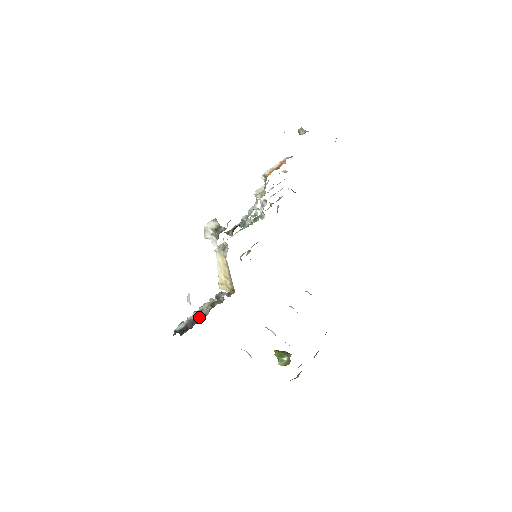
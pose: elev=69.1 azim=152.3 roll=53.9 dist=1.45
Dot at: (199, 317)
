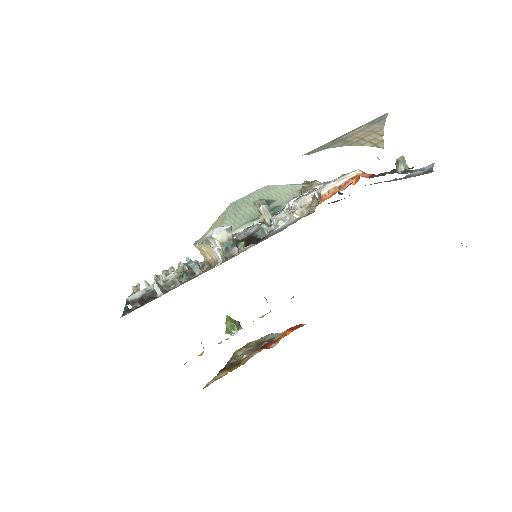
Dot at: occluded
